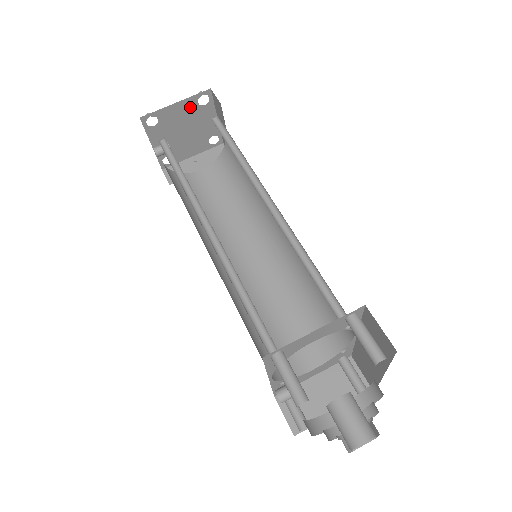
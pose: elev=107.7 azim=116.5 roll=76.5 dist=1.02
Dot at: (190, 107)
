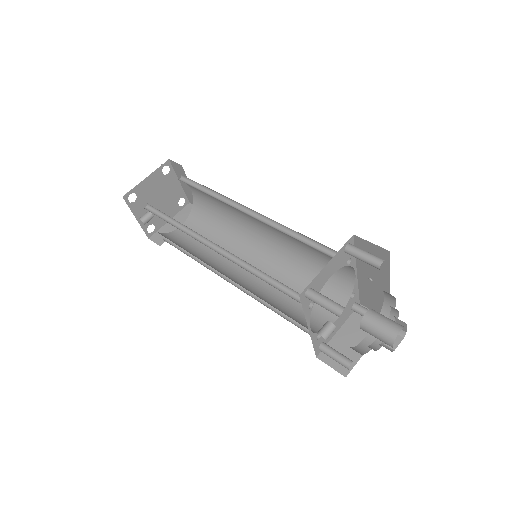
Dot at: (157, 178)
